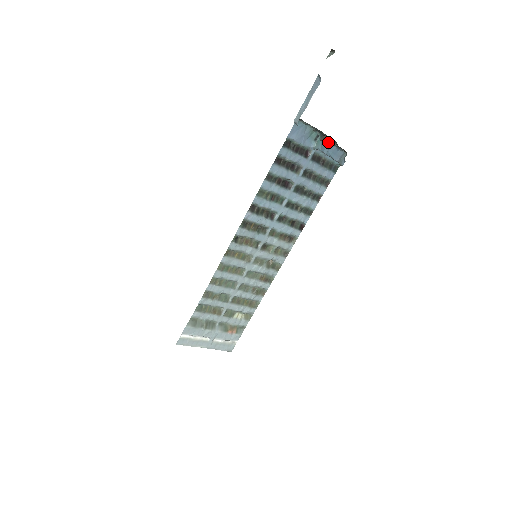
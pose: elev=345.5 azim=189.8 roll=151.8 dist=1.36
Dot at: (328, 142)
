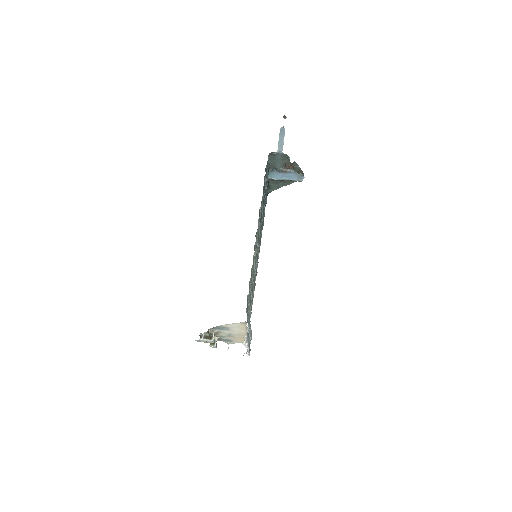
Dot at: (292, 167)
